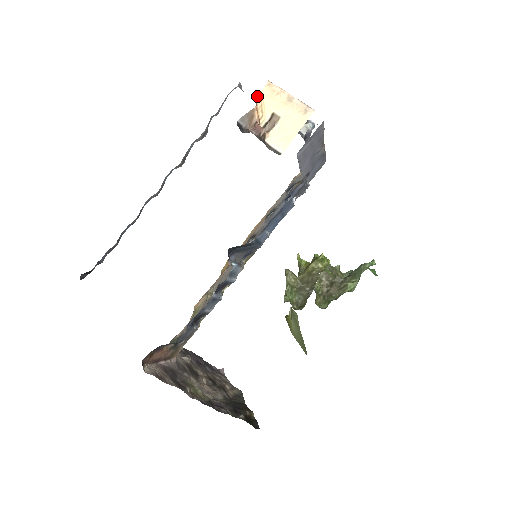
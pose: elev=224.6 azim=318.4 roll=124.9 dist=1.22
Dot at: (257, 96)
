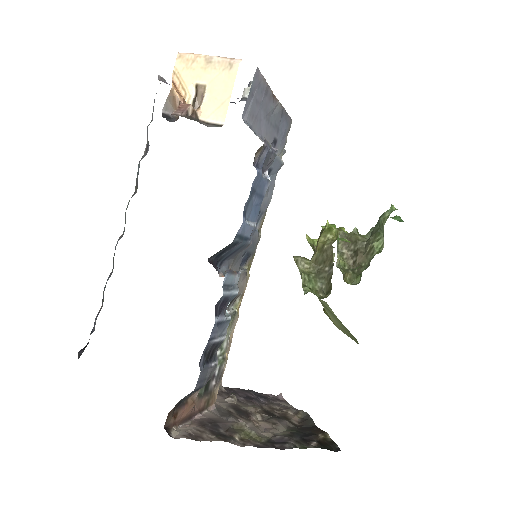
Dot at: (172, 75)
